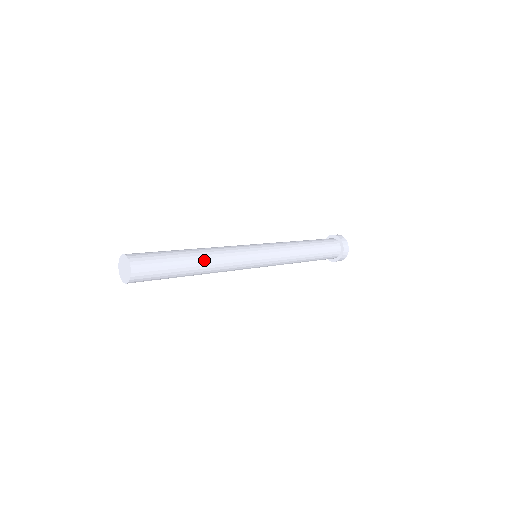
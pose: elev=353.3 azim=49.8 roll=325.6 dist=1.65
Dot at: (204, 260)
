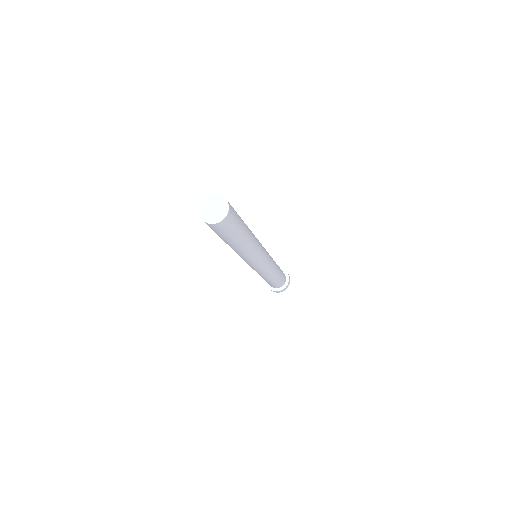
Dot at: (247, 245)
